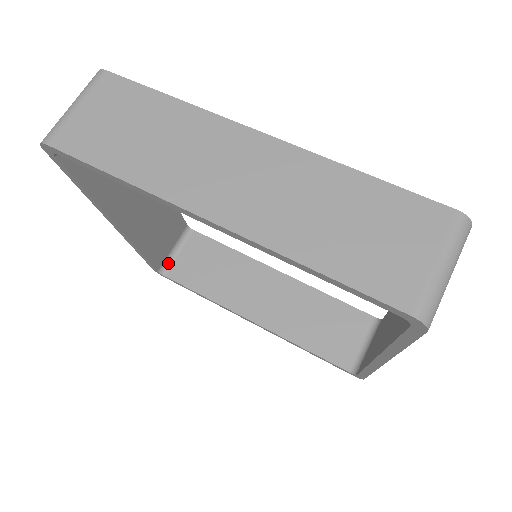
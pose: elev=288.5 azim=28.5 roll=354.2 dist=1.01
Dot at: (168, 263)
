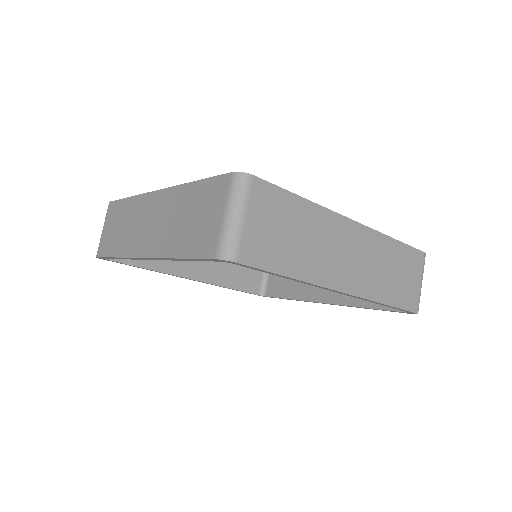
Dot at: occluded
